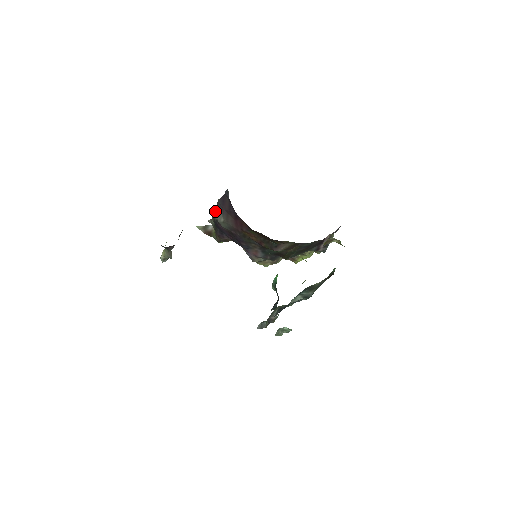
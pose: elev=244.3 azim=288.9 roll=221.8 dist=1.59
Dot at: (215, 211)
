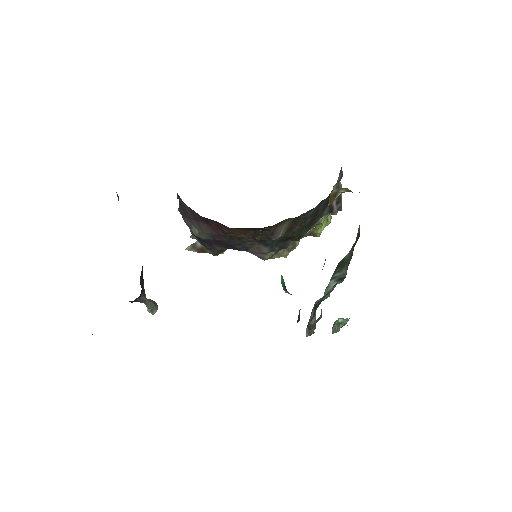
Dot at: occluded
